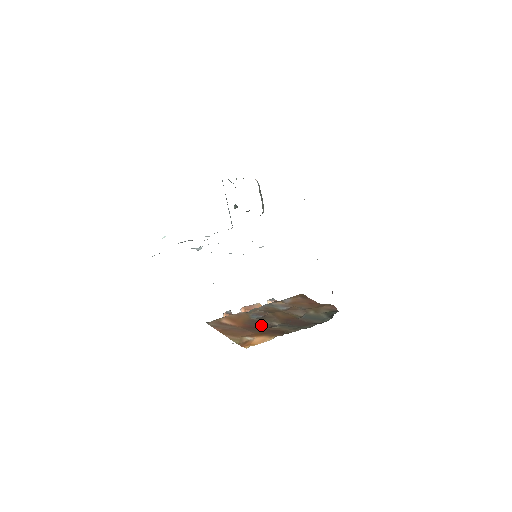
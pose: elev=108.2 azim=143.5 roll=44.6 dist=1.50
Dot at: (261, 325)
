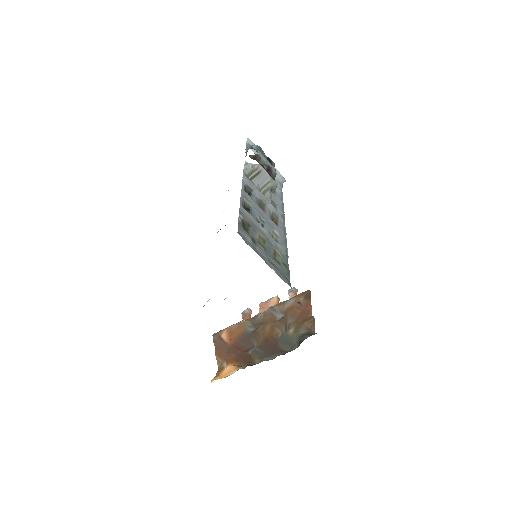
Dot at: (245, 345)
